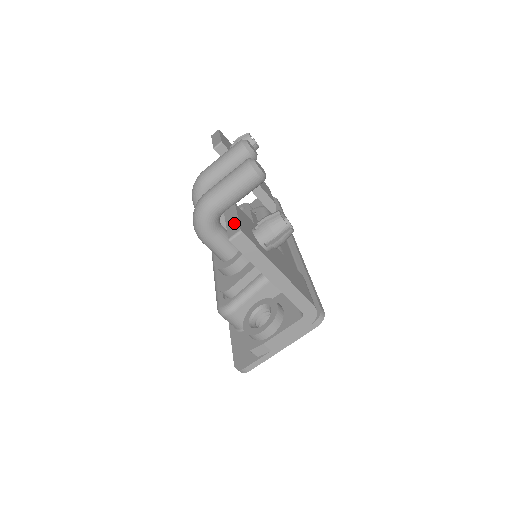
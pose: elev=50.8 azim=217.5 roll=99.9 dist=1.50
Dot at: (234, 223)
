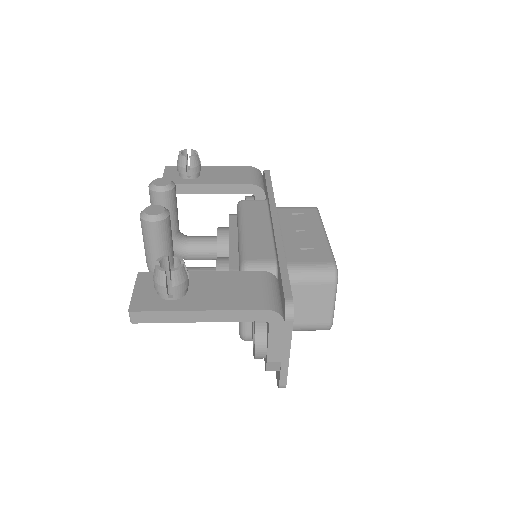
Dot at: (132, 301)
